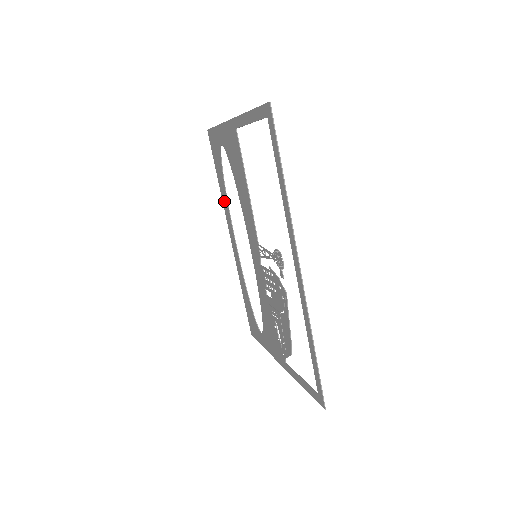
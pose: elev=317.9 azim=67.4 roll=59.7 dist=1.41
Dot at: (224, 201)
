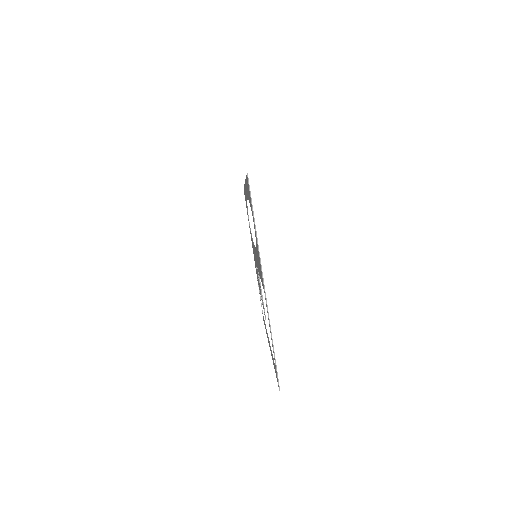
Dot at: occluded
